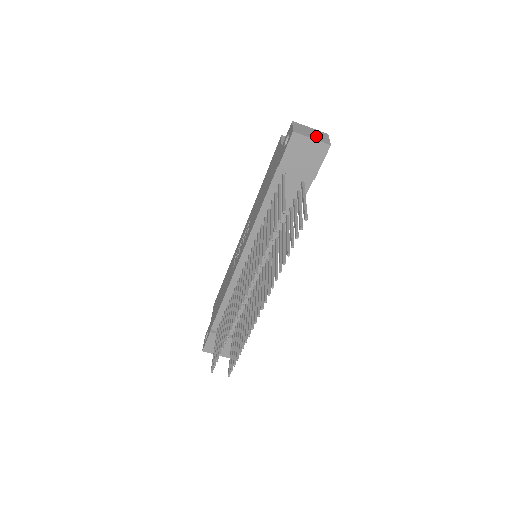
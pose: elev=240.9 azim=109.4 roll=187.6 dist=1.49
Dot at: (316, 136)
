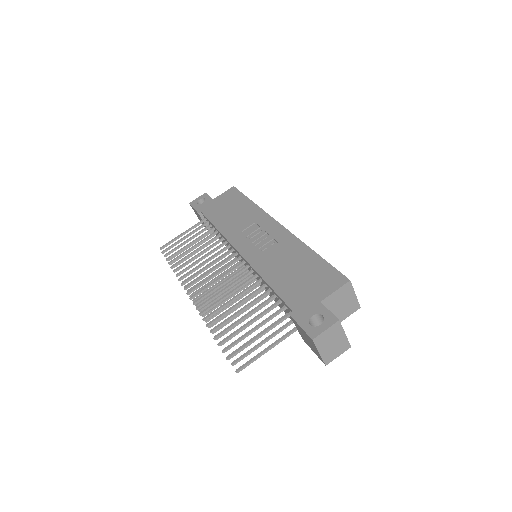
Dot at: (330, 350)
